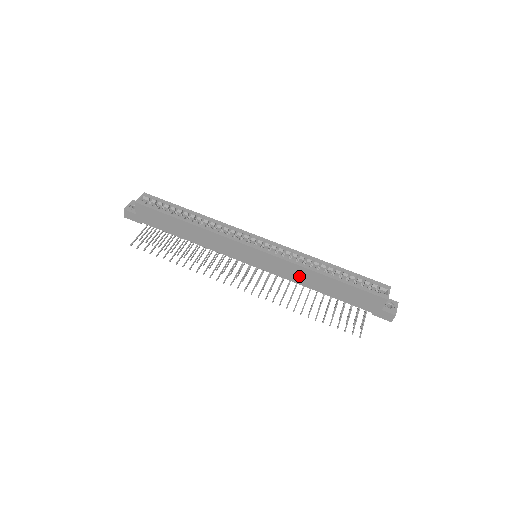
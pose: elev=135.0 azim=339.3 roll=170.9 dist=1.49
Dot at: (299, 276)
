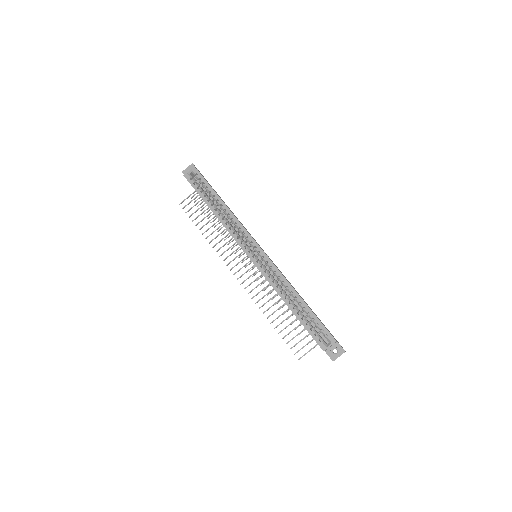
Dot at: occluded
